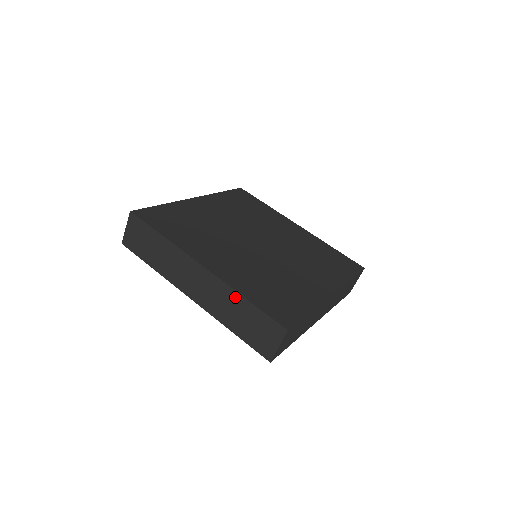
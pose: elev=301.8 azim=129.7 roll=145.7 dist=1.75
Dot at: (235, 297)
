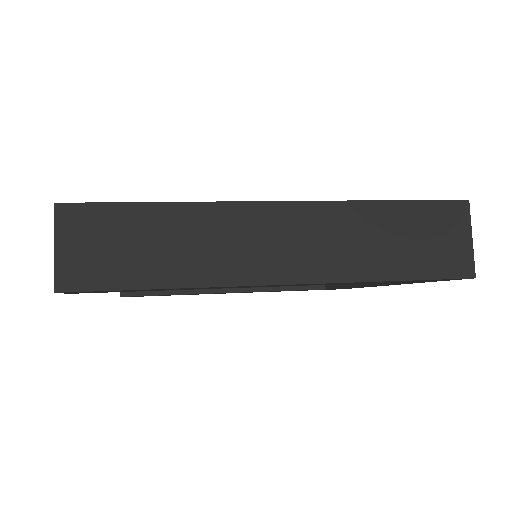
Dot at: (362, 212)
